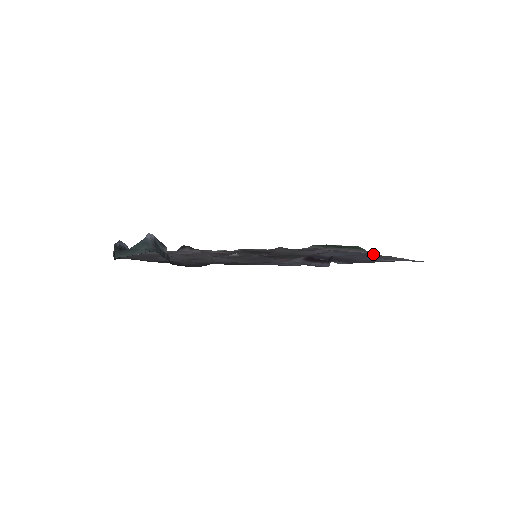
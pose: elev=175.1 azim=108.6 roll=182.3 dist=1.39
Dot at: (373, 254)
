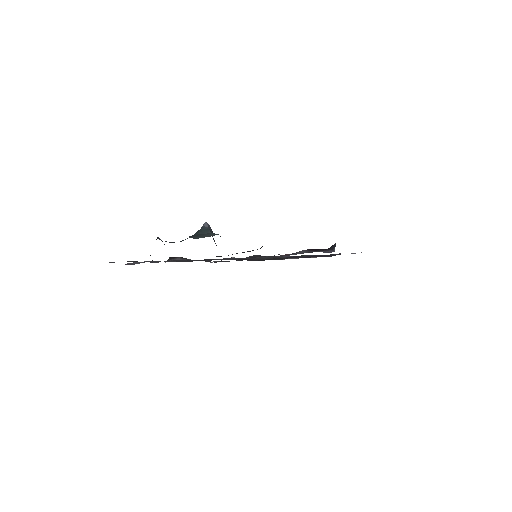
Dot at: occluded
